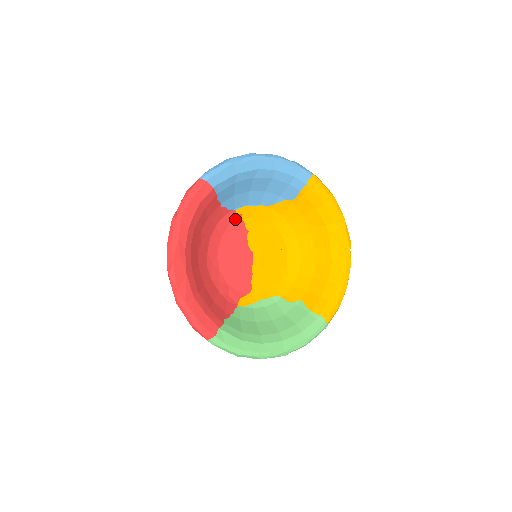
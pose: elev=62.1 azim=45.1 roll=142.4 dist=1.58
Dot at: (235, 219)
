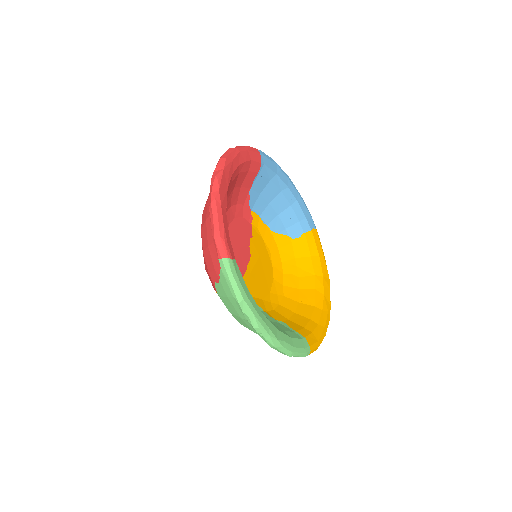
Dot at: (247, 217)
